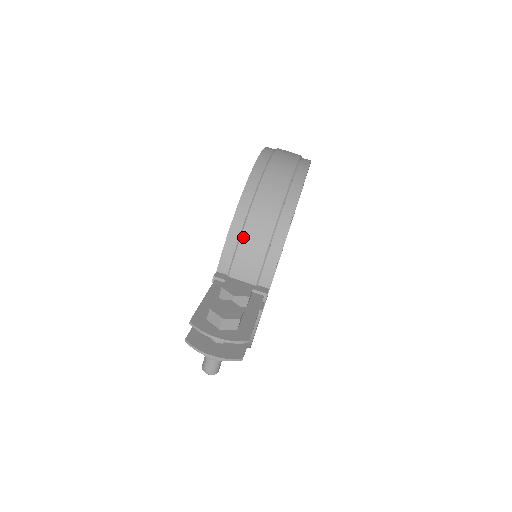
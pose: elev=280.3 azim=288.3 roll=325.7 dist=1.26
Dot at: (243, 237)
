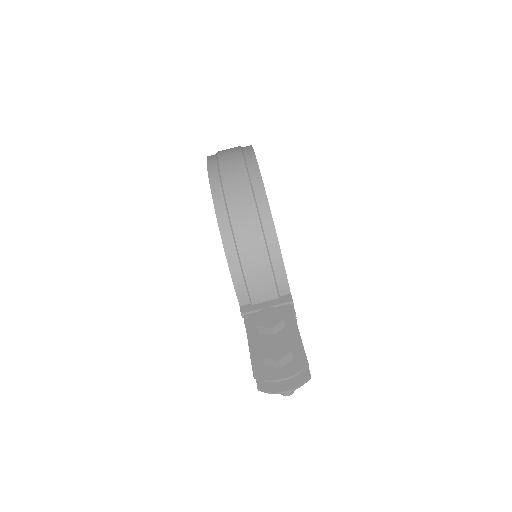
Dot at: (245, 269)
